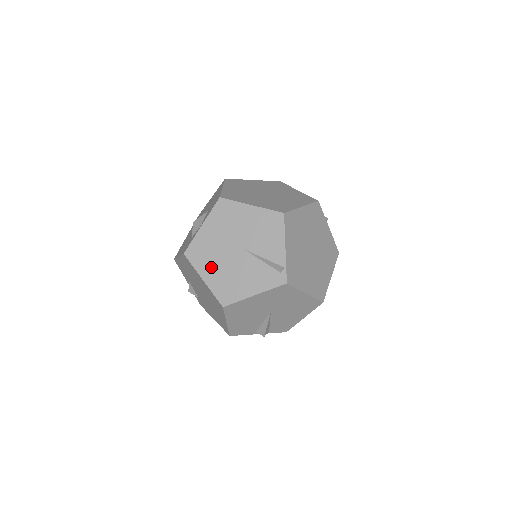
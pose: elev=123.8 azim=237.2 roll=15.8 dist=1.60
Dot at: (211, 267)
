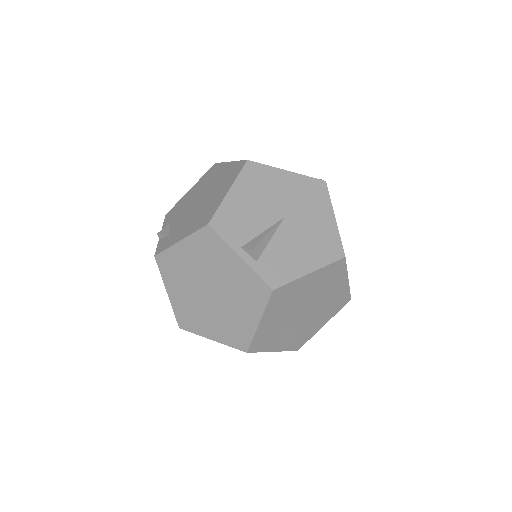
Dot at: occluded
